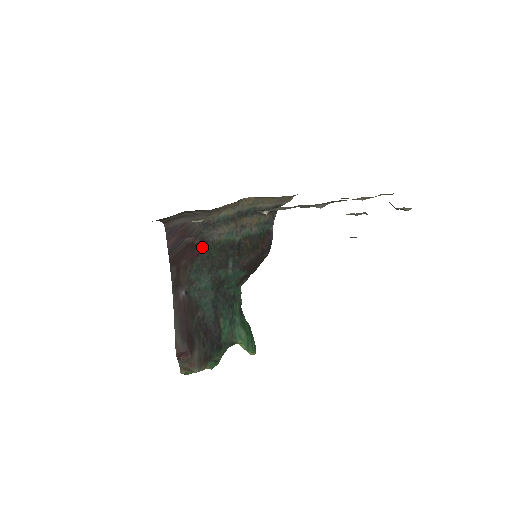
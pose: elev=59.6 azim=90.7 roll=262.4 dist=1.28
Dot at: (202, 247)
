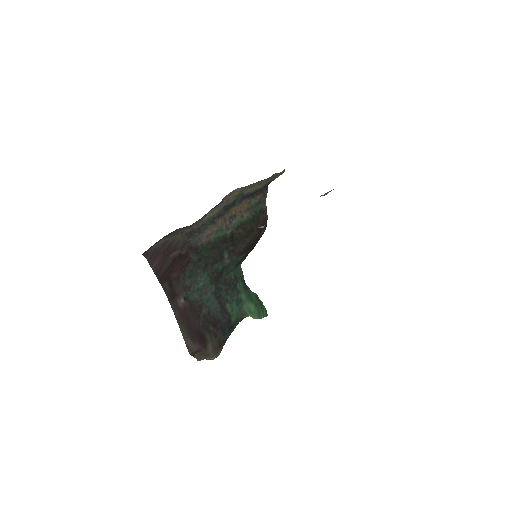
Dot at: (191, 254)
